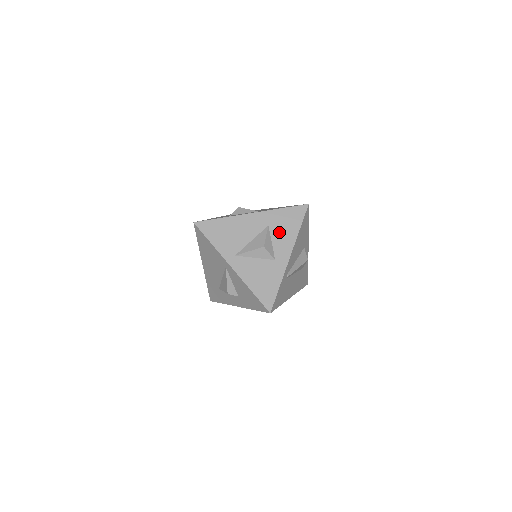
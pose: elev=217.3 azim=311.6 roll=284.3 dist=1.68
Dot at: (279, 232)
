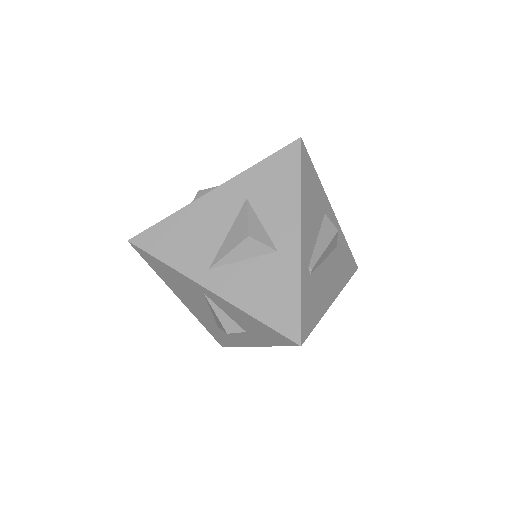
Dot at: (268, 202)
